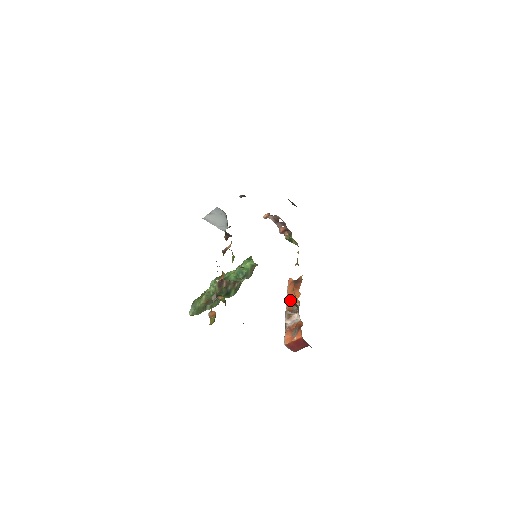
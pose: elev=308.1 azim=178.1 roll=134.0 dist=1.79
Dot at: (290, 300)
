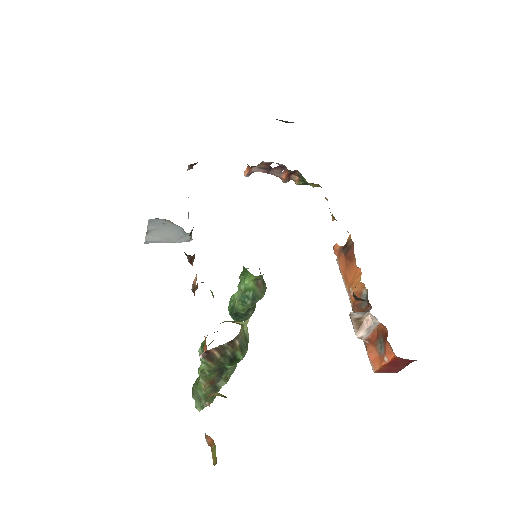
Dot at: (349, 286)
